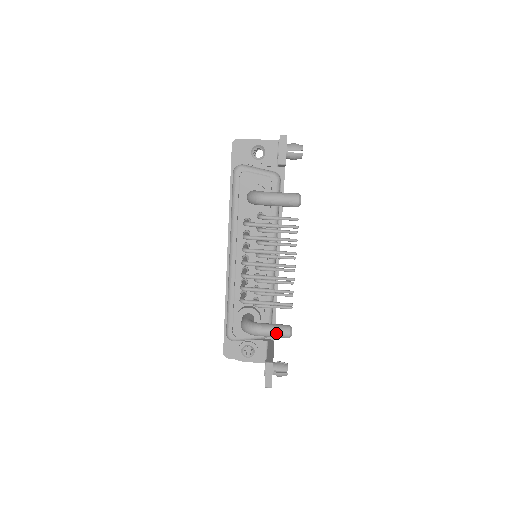
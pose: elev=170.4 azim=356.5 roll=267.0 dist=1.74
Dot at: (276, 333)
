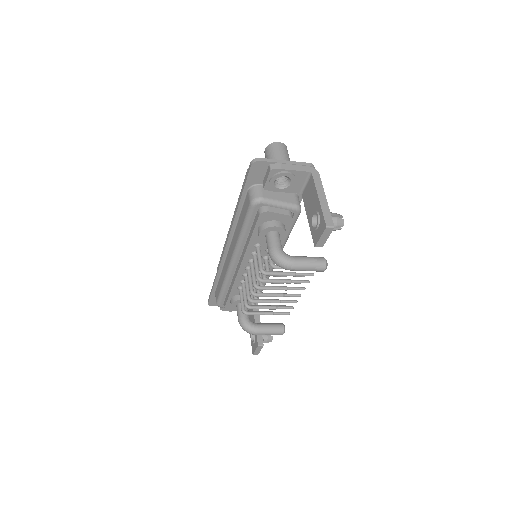
Dot at: (272, 334)
